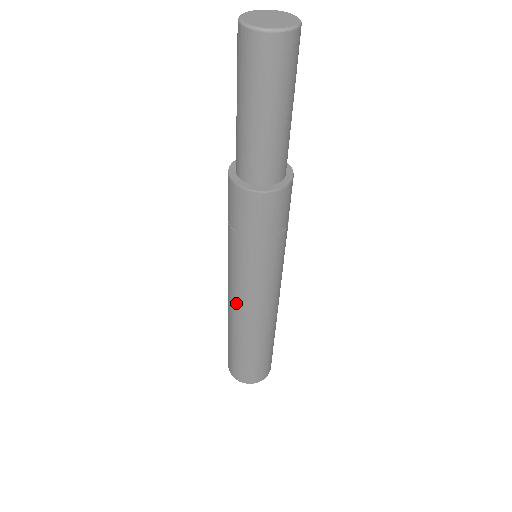
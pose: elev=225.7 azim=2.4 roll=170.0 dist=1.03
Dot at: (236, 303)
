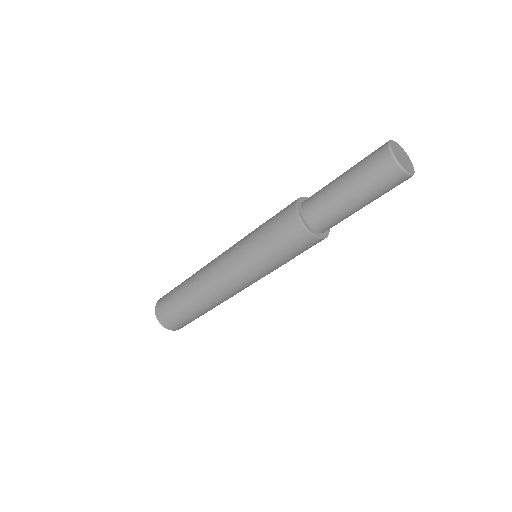
Dot at: (234, 291)
